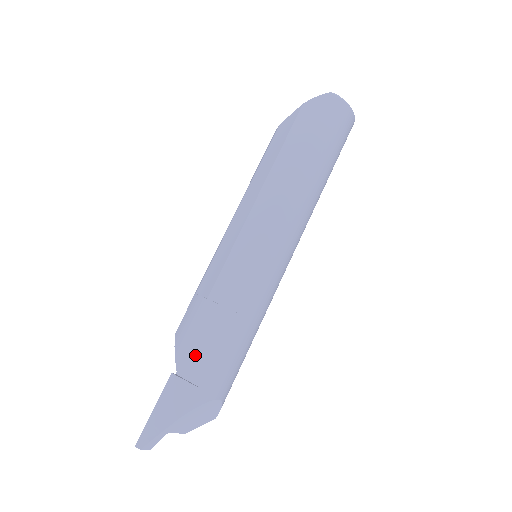
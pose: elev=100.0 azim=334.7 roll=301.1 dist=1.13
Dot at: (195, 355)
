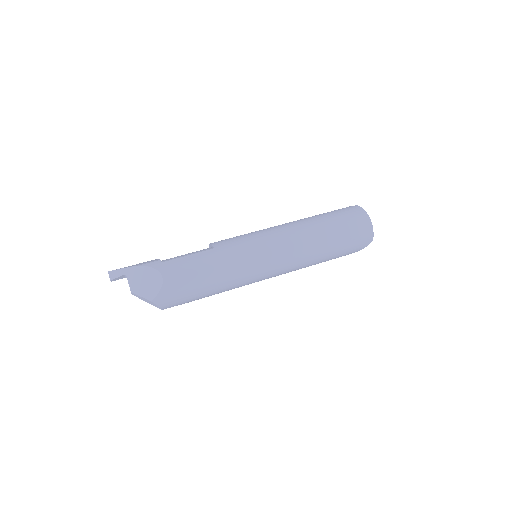
Dot at: occluded
